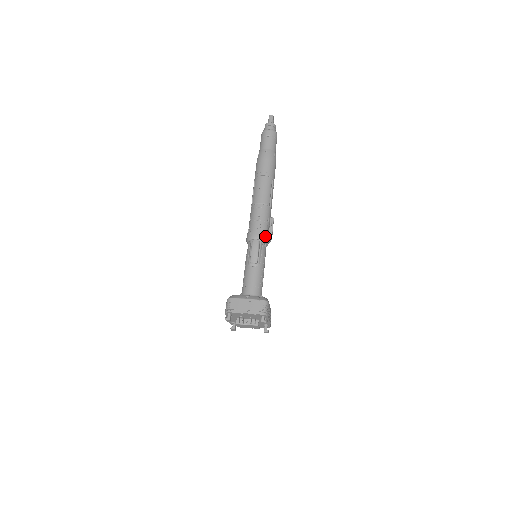
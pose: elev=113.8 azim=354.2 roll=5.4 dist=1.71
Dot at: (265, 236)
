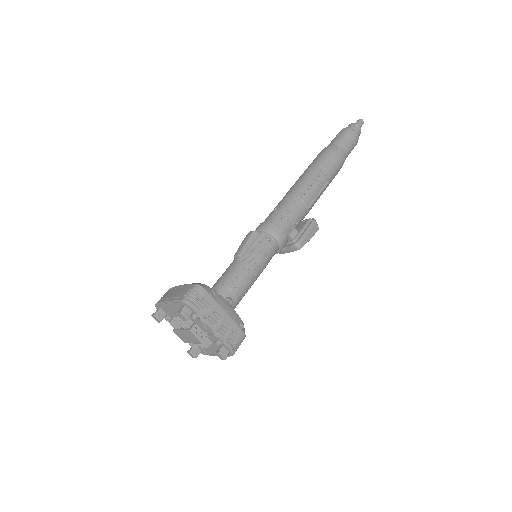
Dot at: (271, 227)
